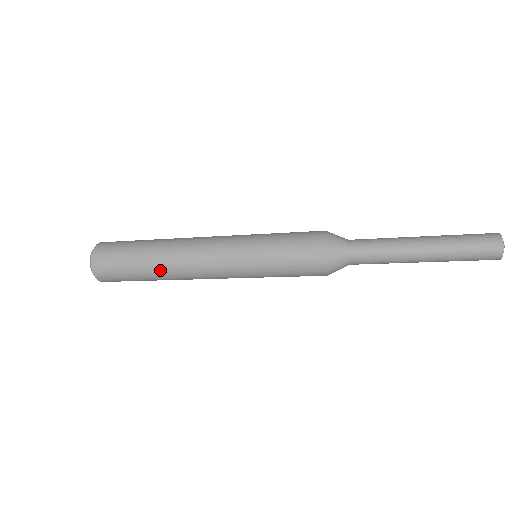
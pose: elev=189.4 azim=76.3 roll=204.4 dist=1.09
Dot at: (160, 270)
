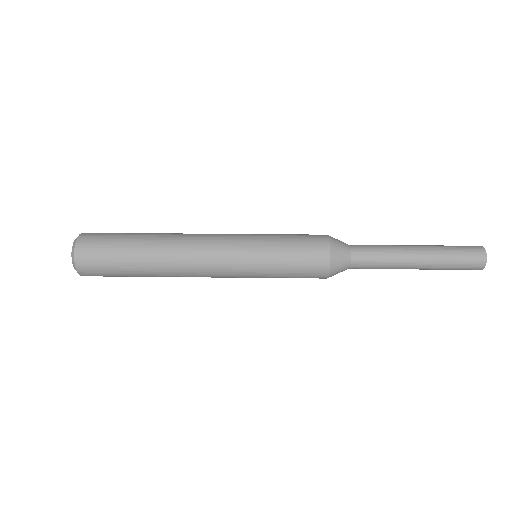
Dot at: occluded
